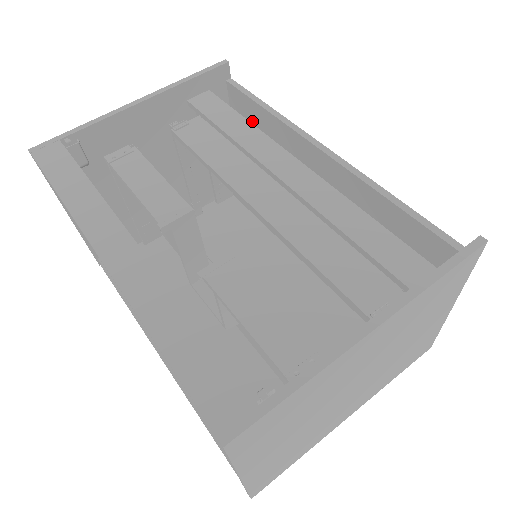
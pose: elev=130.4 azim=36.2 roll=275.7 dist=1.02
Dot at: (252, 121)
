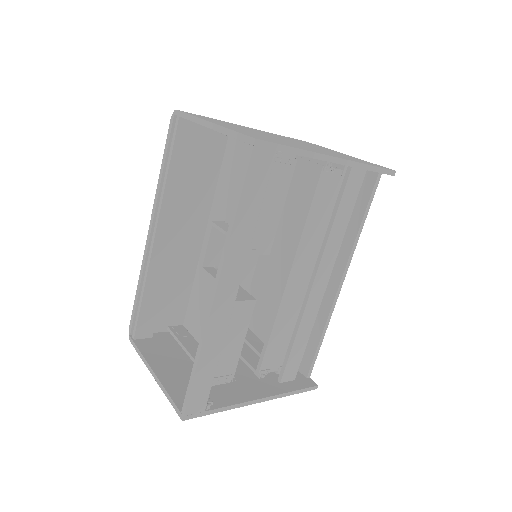
Dot at: occluded
